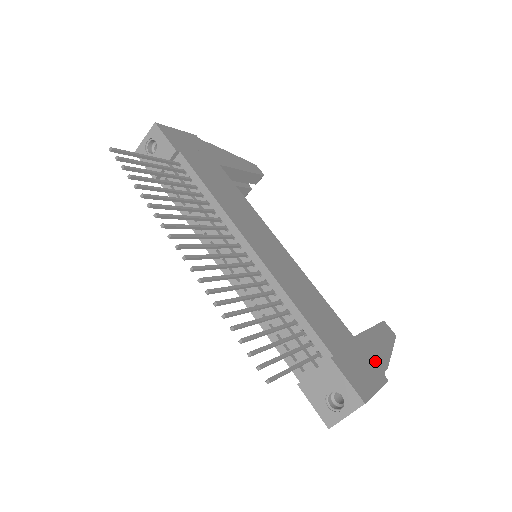
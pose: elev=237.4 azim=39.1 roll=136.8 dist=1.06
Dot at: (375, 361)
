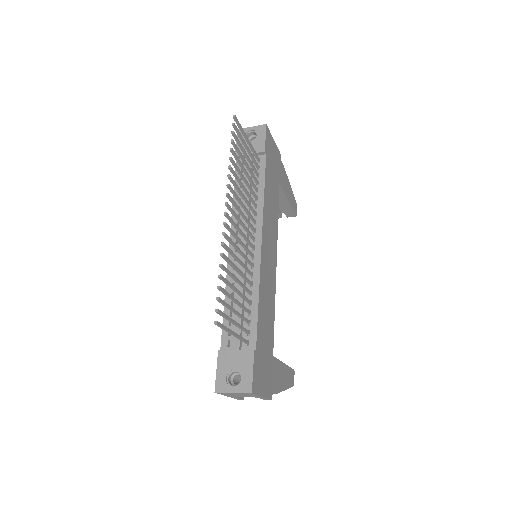
Dot at: (273, 382)
